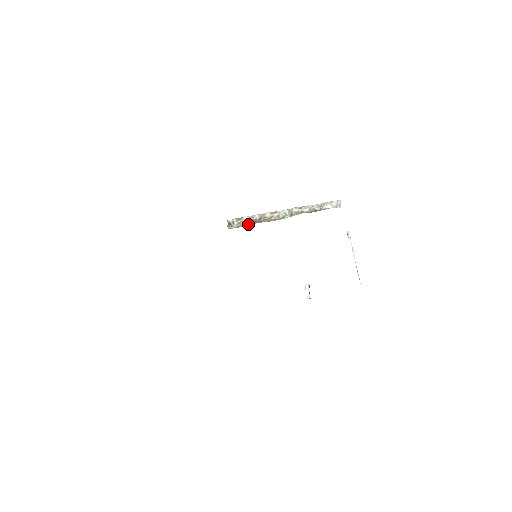
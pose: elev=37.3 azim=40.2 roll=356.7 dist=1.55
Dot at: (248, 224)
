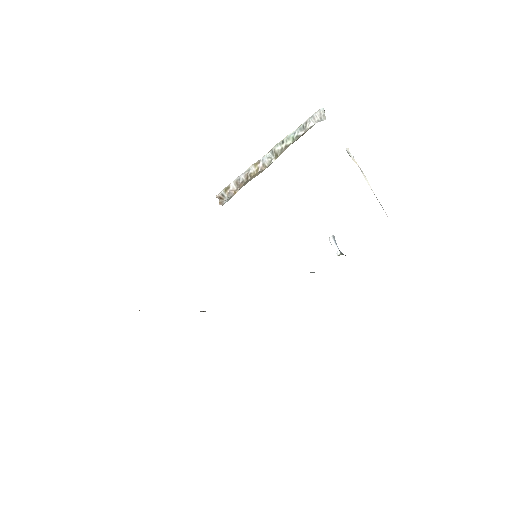
Dot at: (238, 190)
